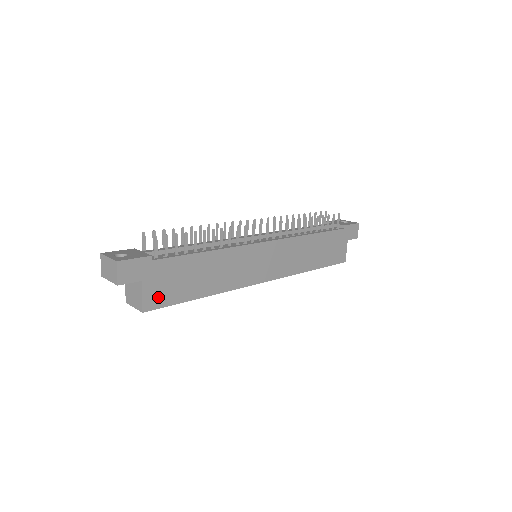
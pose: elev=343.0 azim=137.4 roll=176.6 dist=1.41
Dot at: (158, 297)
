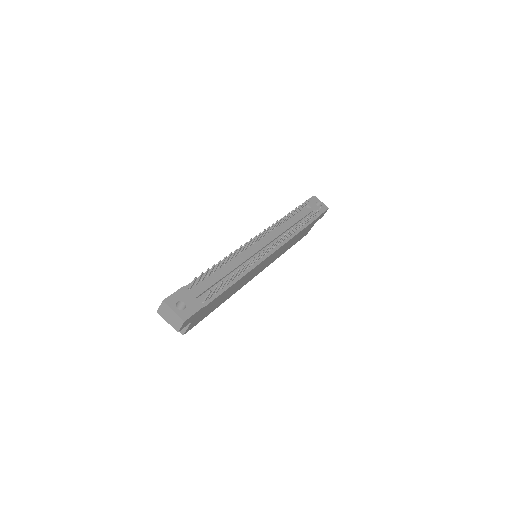
Dot at: (196, 322)
